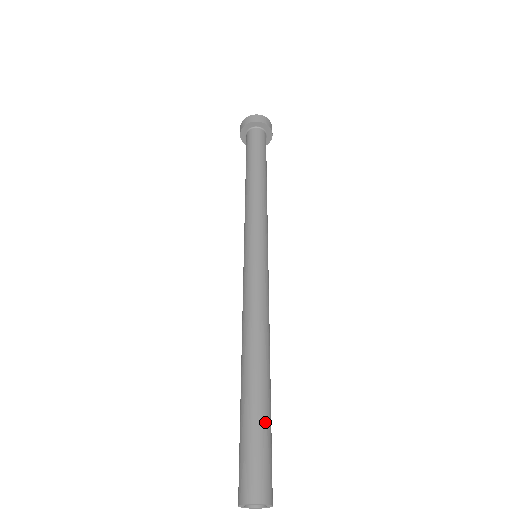
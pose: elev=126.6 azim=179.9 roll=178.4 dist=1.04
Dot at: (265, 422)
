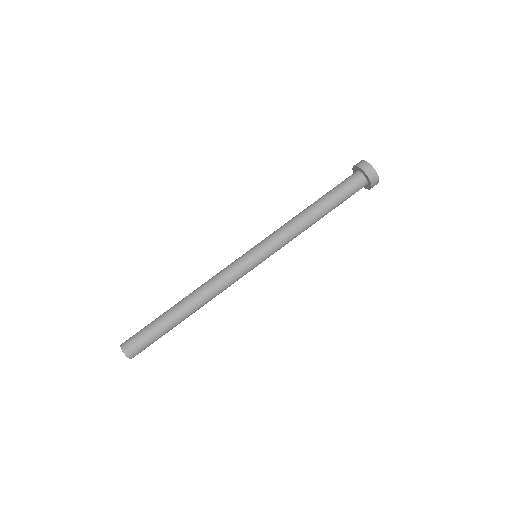
Dot at: (157, 328)
